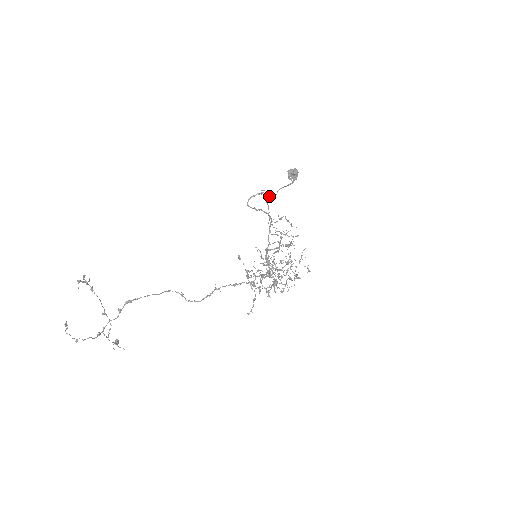
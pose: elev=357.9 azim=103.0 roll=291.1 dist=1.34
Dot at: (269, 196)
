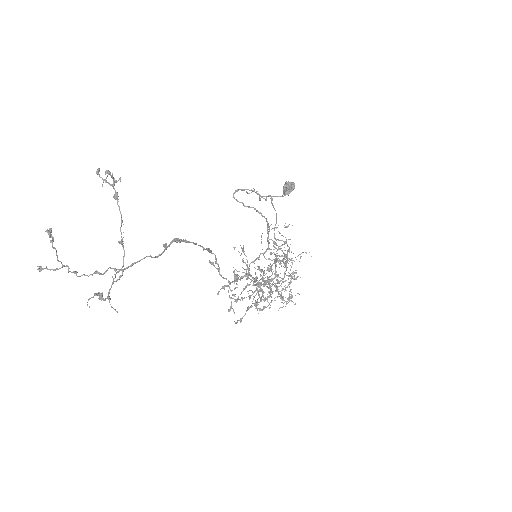
Dot at: (271, 197)
